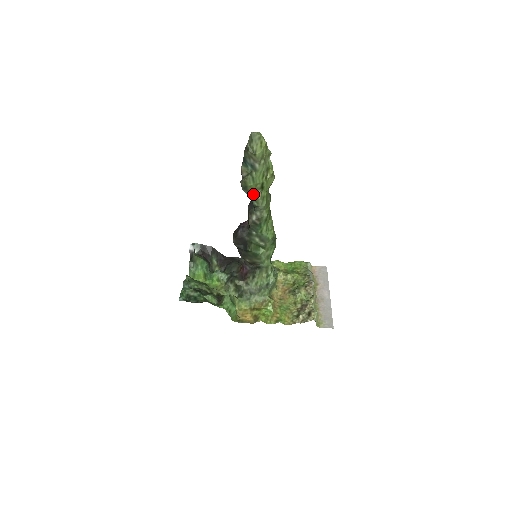
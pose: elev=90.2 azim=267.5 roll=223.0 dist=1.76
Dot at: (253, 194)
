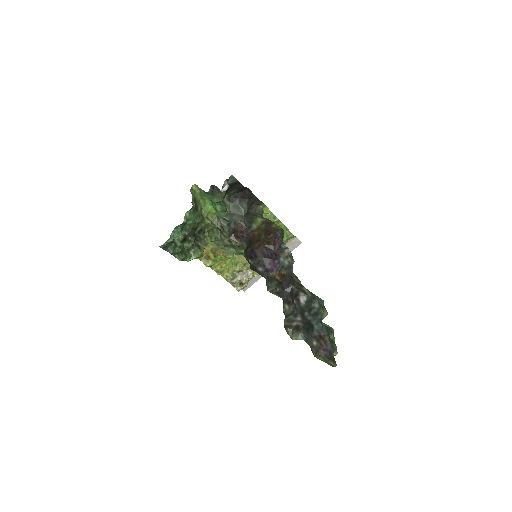
Dot at: occluded
